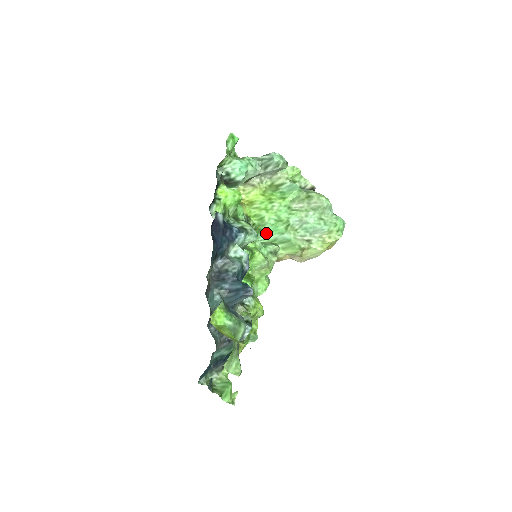
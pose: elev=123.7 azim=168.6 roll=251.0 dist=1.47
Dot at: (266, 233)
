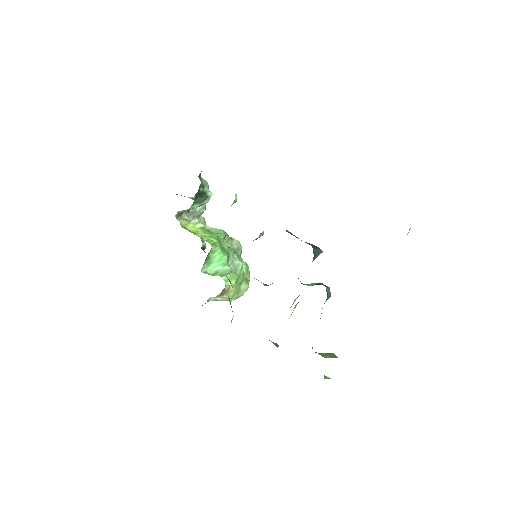
Dot at: (210, 264)
